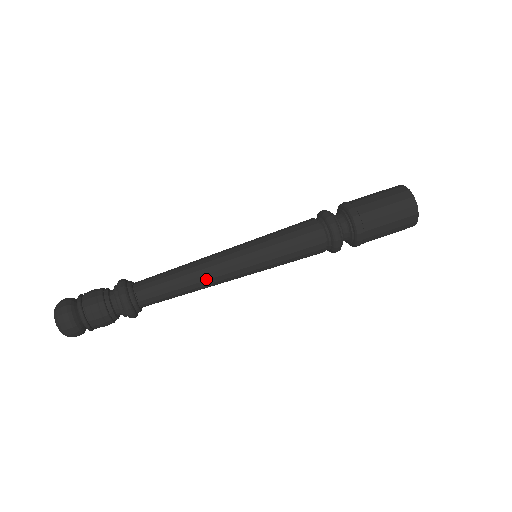
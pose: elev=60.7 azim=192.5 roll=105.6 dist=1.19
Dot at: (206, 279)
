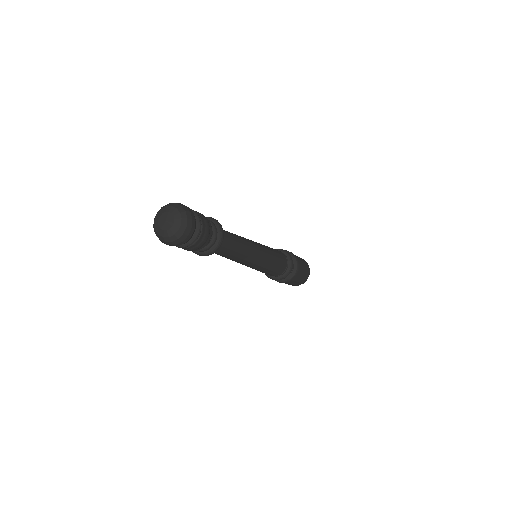
Dot at: (247, 255)
